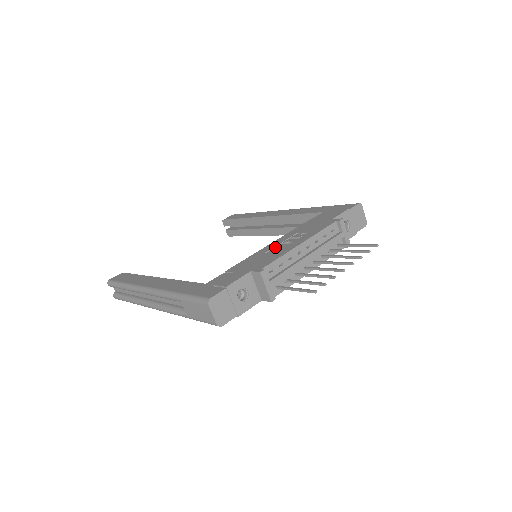
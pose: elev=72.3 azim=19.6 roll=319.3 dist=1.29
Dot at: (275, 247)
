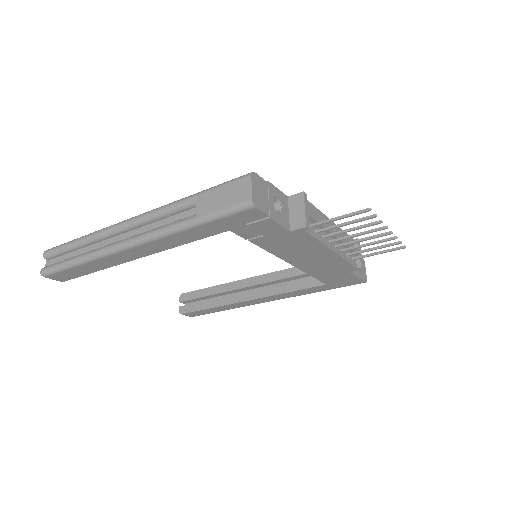
Dot at: occluded
